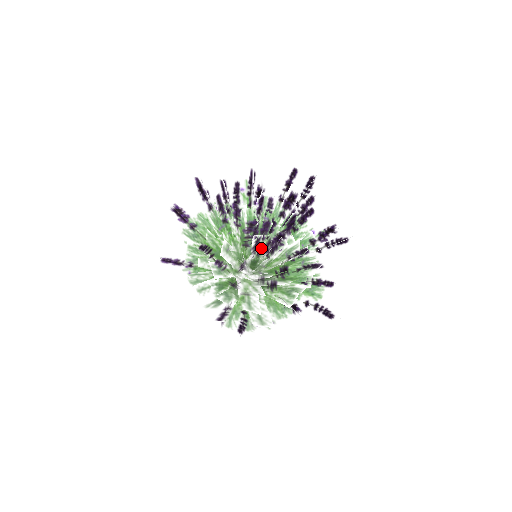
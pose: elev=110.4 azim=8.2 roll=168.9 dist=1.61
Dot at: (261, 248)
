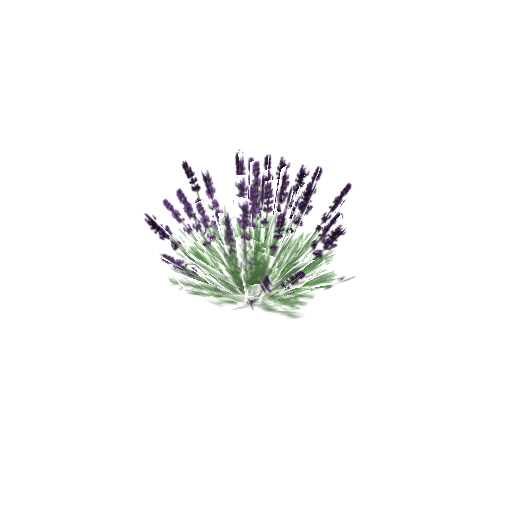
Dot at: (240, 196)
